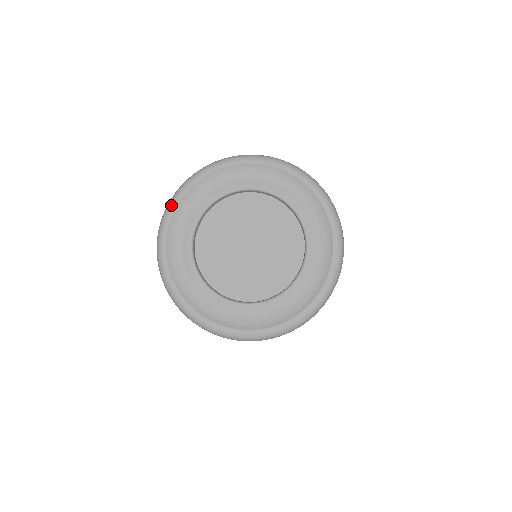
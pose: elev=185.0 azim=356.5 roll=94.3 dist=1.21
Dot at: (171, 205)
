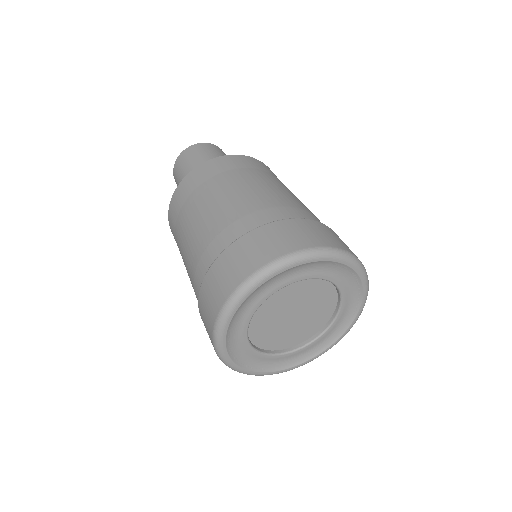
Dot at: (221, 336)
